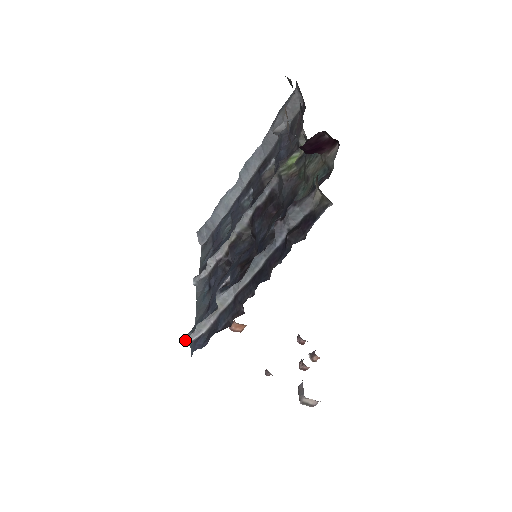
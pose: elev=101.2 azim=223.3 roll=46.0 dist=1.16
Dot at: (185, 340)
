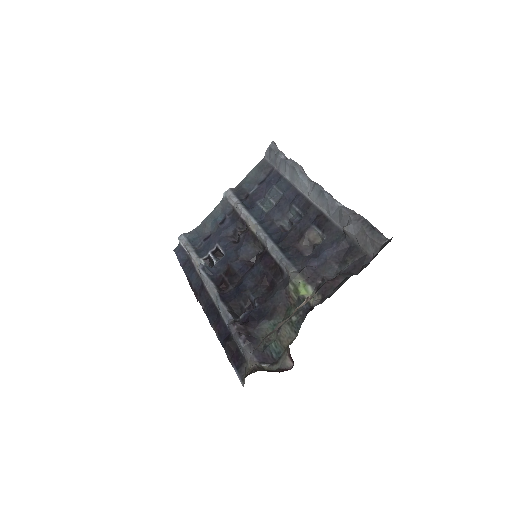
Dot at: (178, 238)
